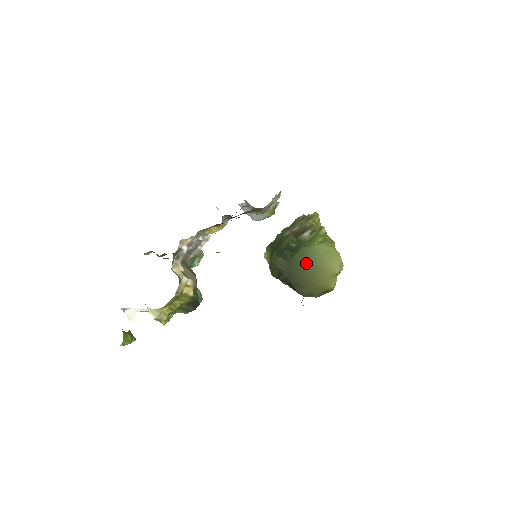
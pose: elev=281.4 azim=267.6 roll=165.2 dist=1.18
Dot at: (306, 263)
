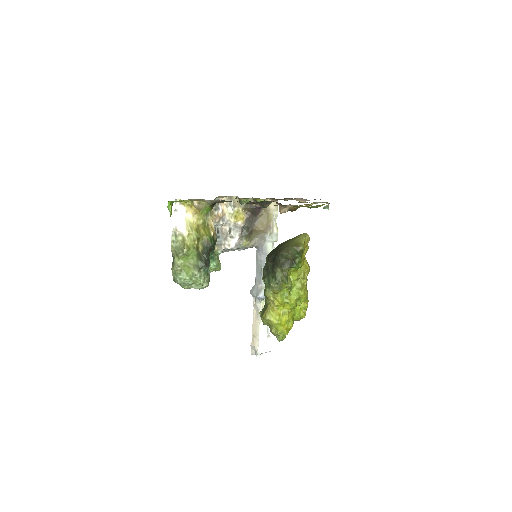
Dot at: (287, 241)
